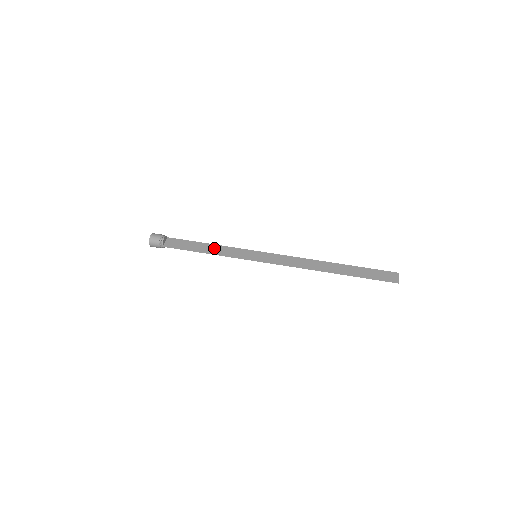
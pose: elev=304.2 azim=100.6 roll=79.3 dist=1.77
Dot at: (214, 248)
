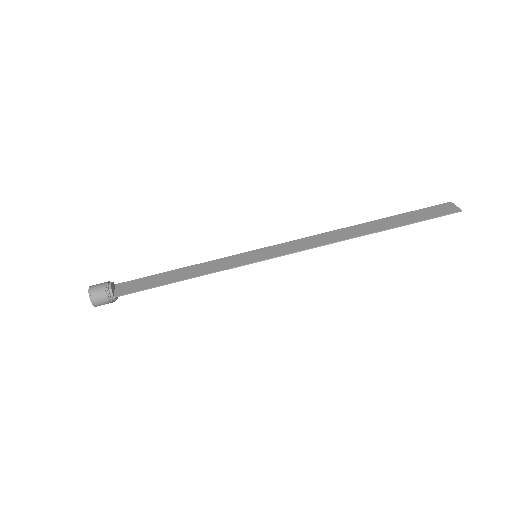
Dot at: (191, 270)
